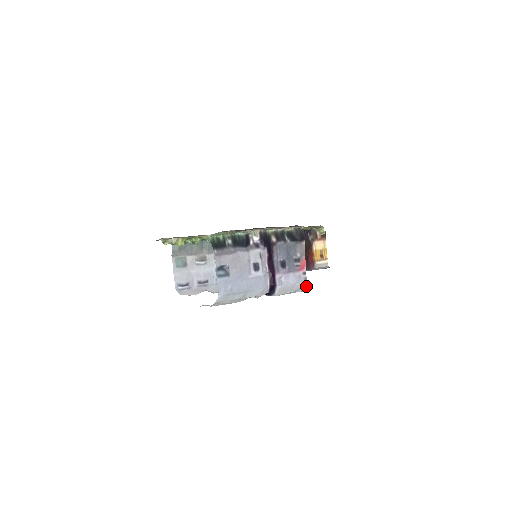
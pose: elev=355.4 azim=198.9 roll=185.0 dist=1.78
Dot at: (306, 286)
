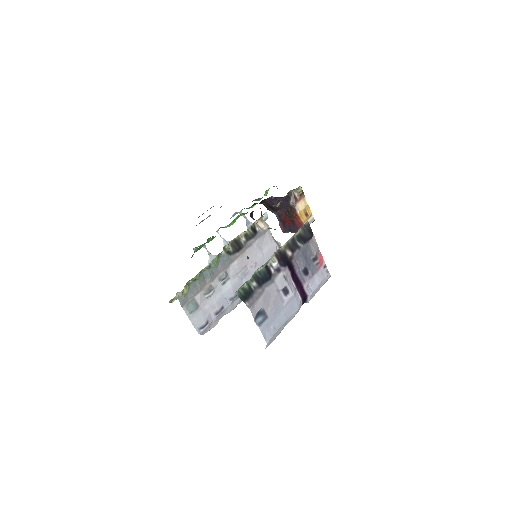
Dot at: (329, 276)
